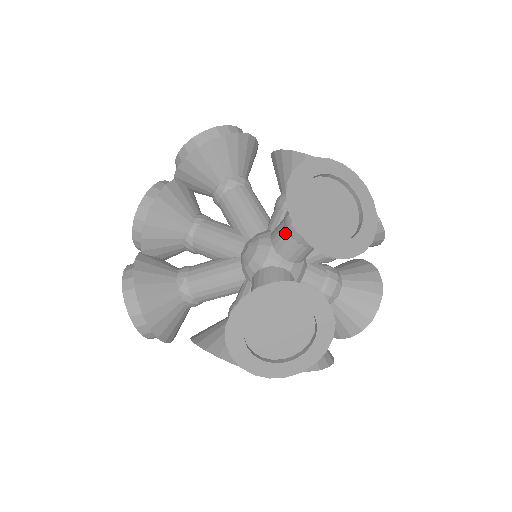
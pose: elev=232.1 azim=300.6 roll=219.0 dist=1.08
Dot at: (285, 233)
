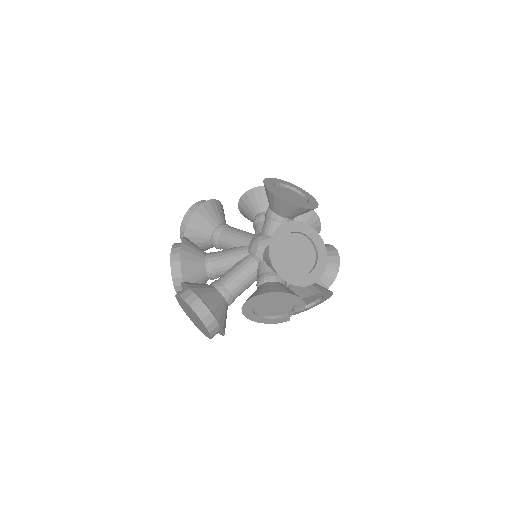
Dot at: (271, 222)
